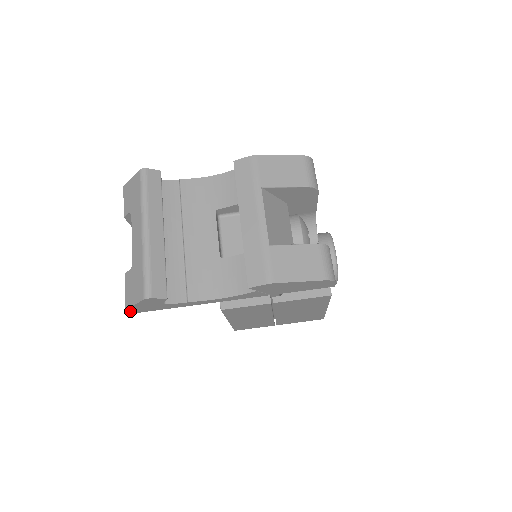
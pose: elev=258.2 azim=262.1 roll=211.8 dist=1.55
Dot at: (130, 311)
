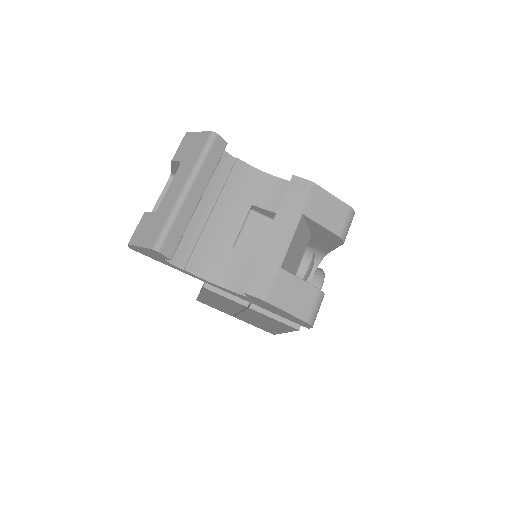
Dot at: (130, 246)
